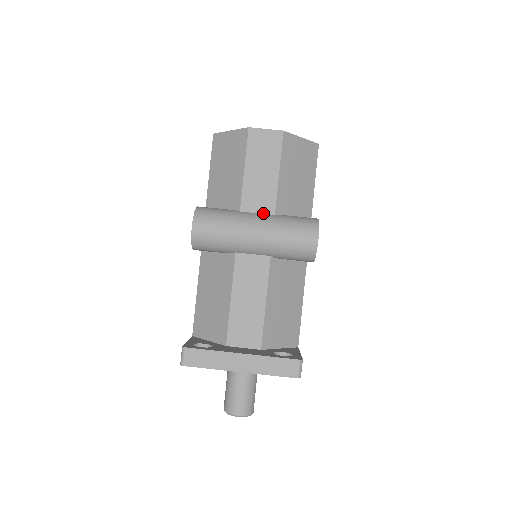
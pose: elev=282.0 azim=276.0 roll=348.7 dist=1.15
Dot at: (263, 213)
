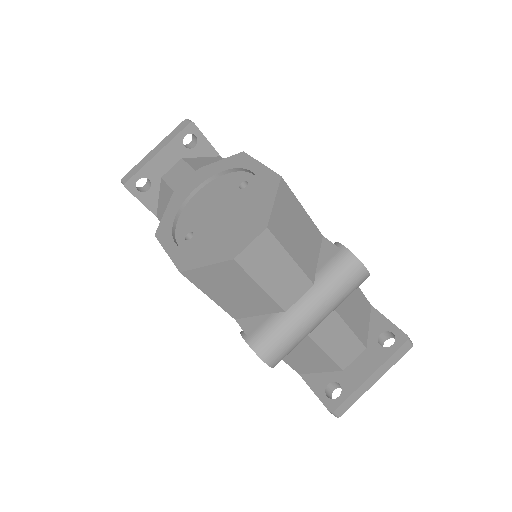
Dot at: (304, 294)
